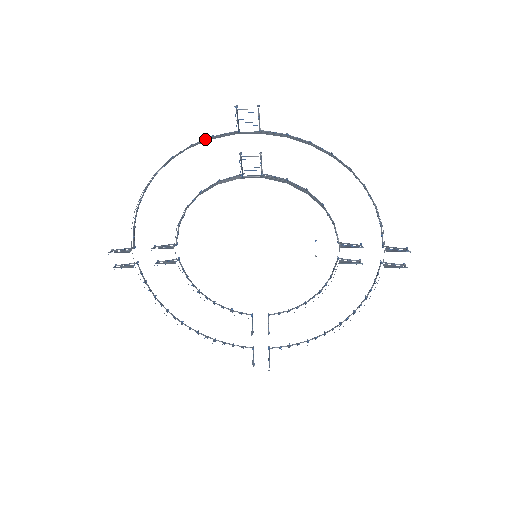
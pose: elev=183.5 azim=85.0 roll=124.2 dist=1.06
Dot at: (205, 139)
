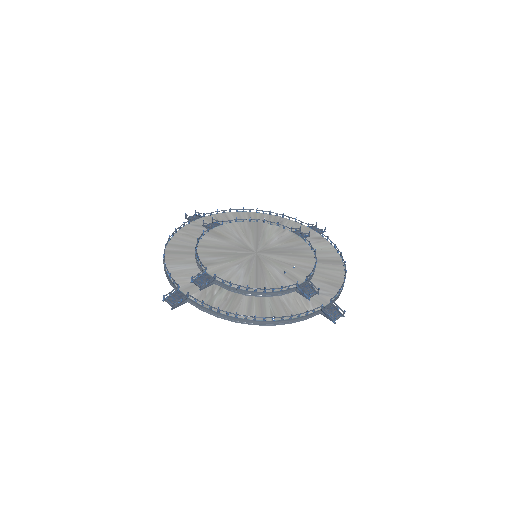
Dot at: (168, 272)
